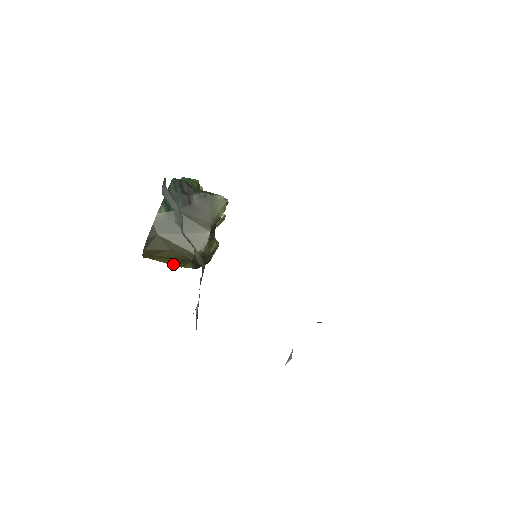
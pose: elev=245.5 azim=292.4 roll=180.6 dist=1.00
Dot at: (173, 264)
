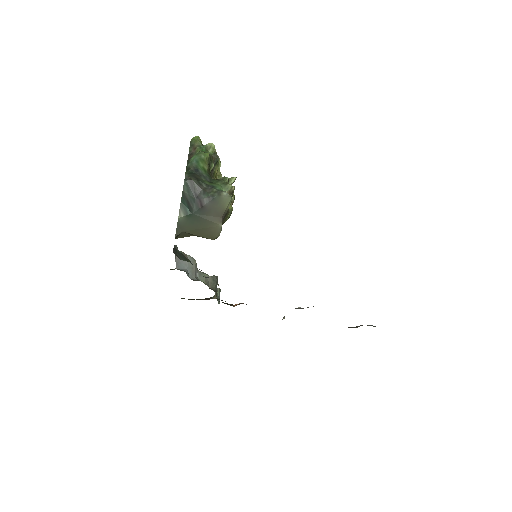
Dot at: occluded
